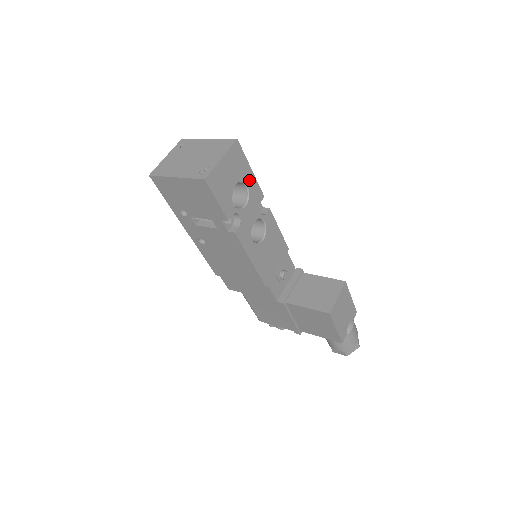
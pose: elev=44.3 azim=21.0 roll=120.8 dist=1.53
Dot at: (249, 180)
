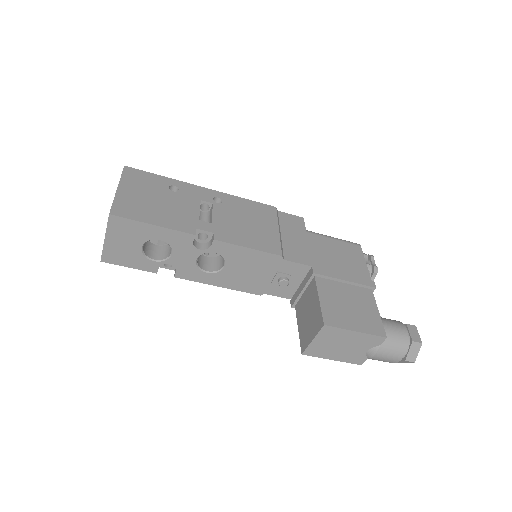
Dot at: (158, 234)
